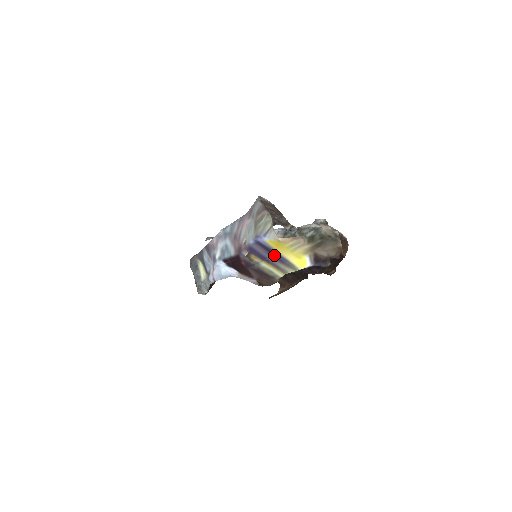
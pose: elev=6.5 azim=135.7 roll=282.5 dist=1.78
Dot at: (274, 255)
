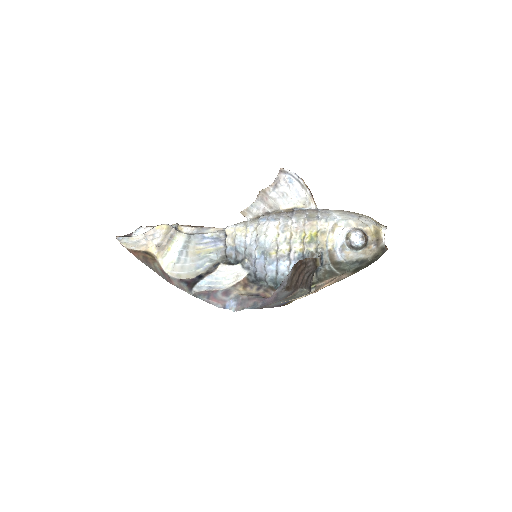
Dot at: occluded
